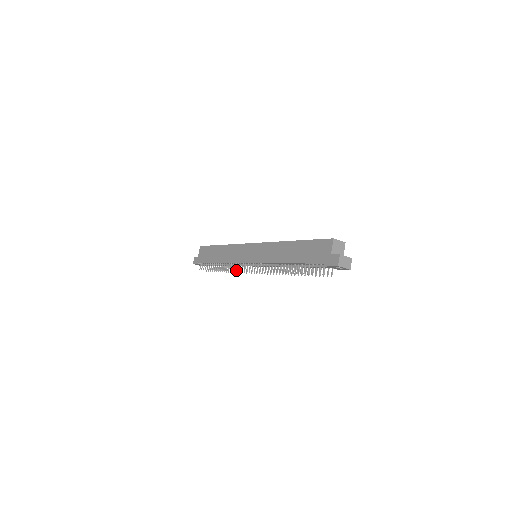
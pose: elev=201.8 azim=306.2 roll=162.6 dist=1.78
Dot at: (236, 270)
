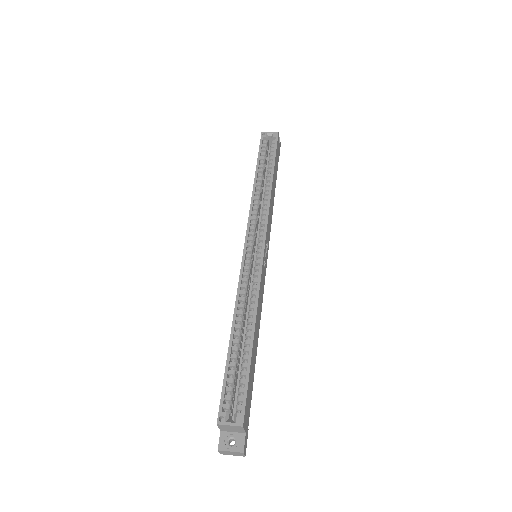
Dot at: occluded
